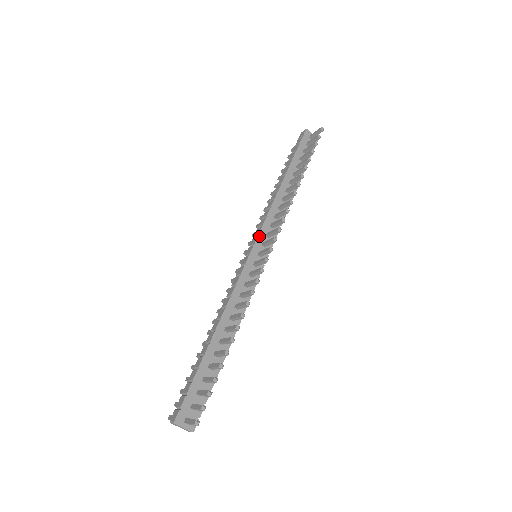
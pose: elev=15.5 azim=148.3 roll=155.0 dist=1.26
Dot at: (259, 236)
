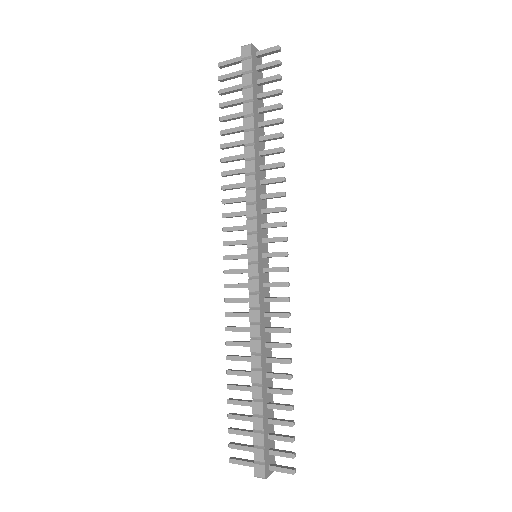
Dot at: (258, 234)
